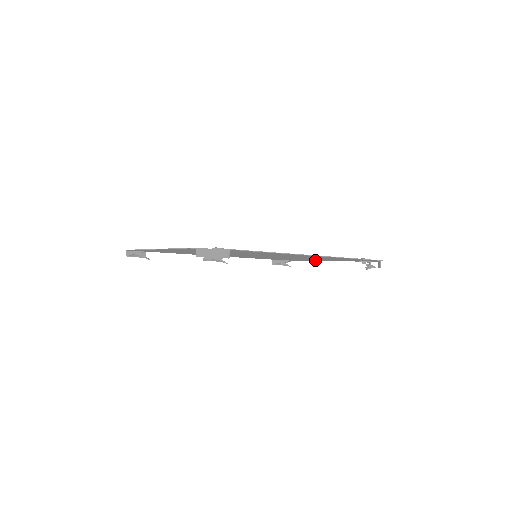
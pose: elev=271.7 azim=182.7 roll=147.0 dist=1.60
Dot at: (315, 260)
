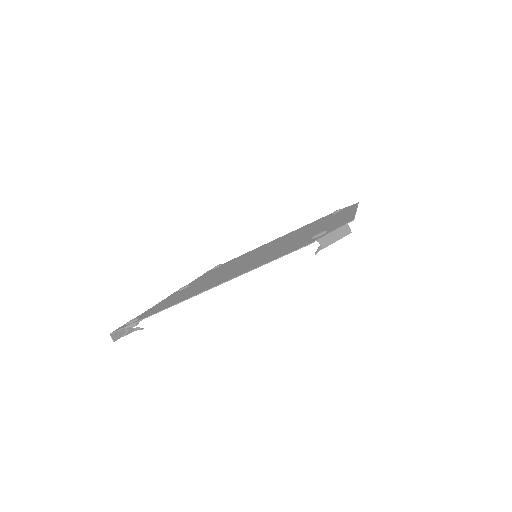
Dot at: occluded
